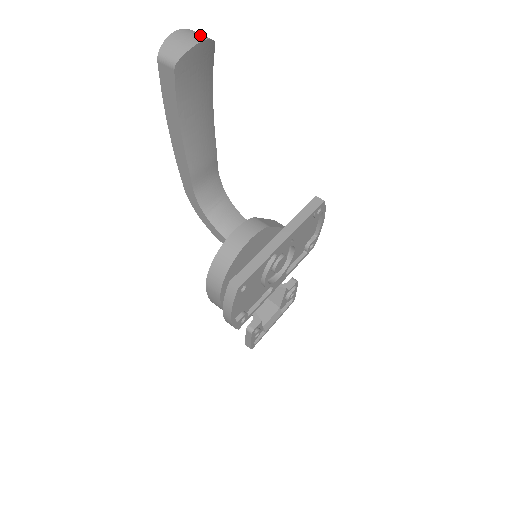
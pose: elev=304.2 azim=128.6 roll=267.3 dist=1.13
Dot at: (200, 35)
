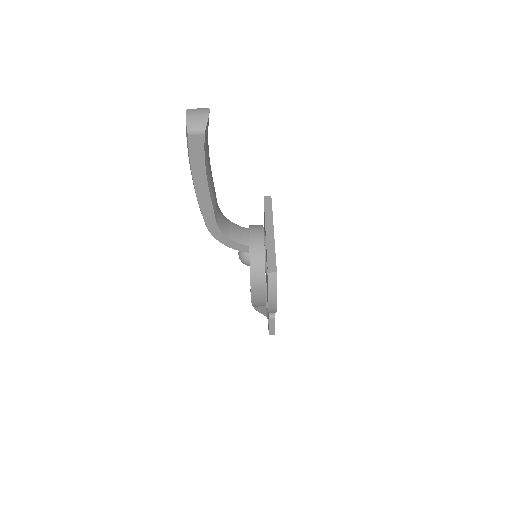
Dot at: (201, 108)
